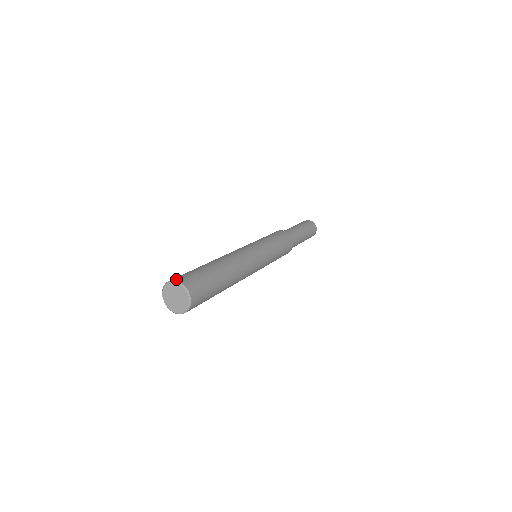
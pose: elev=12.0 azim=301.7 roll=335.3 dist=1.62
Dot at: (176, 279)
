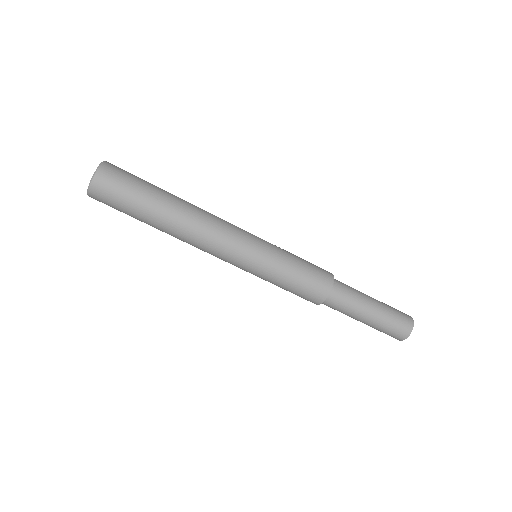
Dot at: occluded
